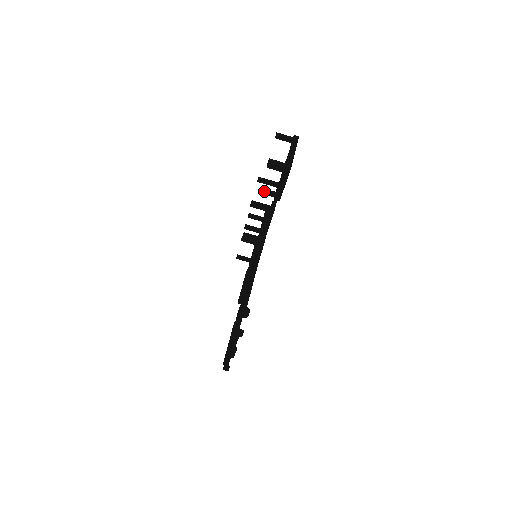
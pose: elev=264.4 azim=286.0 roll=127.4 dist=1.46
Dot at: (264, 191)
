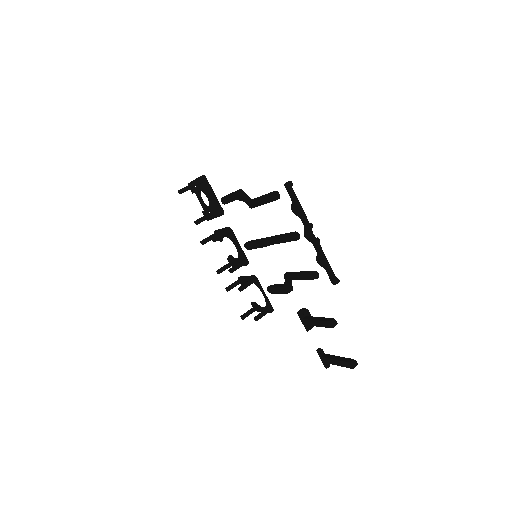
Dot at: (209, 215)
